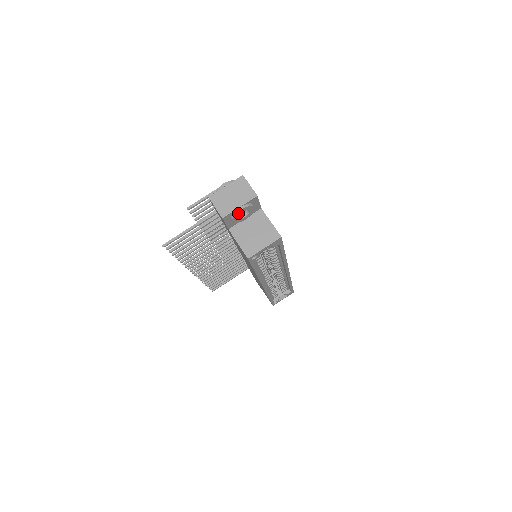
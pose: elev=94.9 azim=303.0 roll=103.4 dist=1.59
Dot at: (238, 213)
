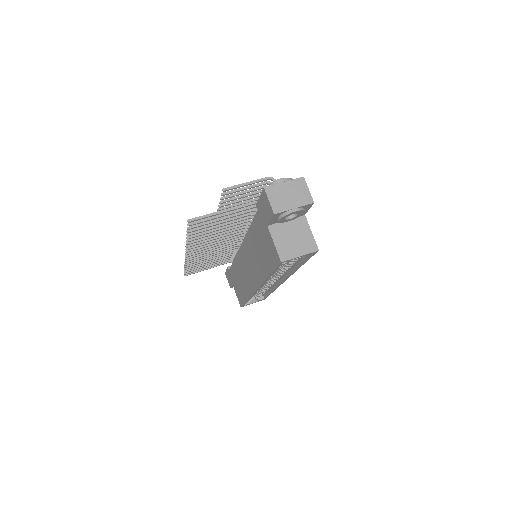
Dot at: (290, 214)
